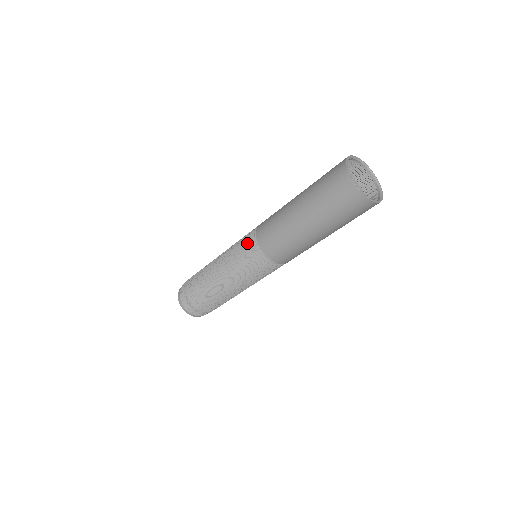
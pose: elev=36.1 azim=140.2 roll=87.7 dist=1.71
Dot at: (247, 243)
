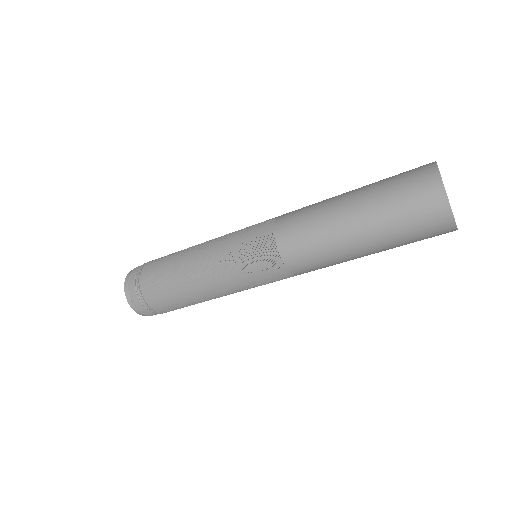
Dot at: (257, 241)
